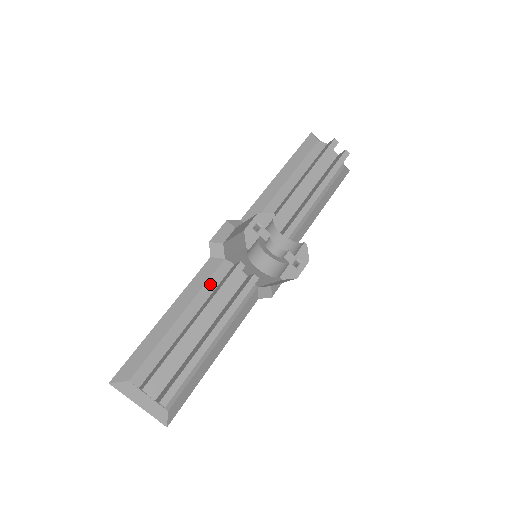
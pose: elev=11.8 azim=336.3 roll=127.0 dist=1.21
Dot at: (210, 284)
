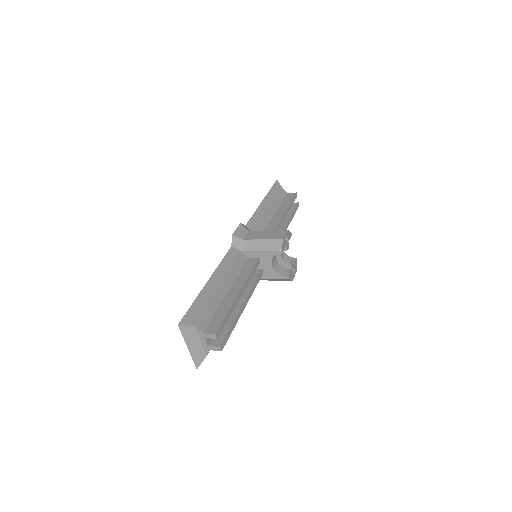
Dot at: (236, 267)
